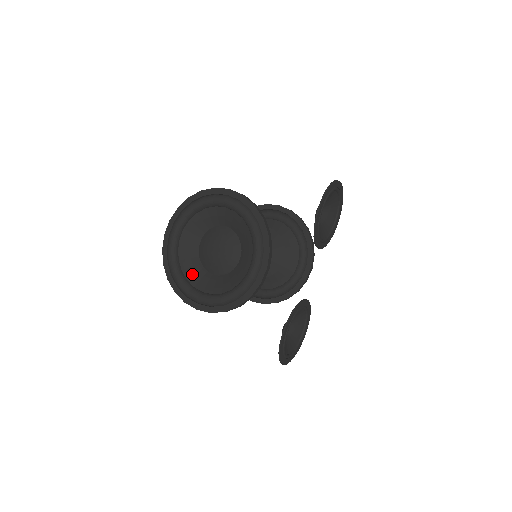
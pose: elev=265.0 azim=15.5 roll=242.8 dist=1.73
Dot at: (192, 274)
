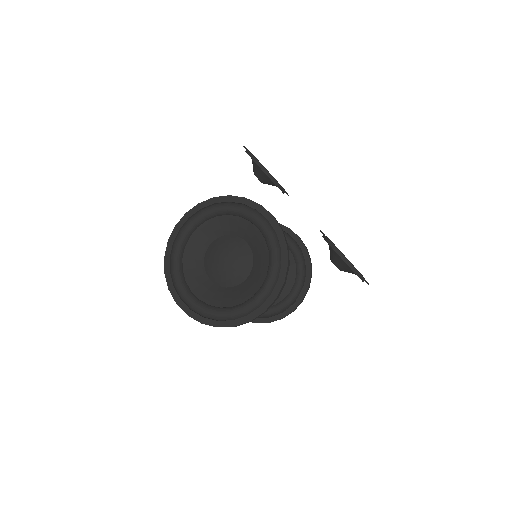
Dot at: (230, 300)
